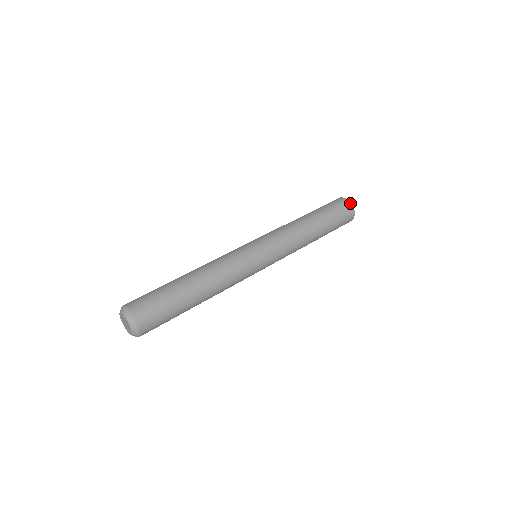
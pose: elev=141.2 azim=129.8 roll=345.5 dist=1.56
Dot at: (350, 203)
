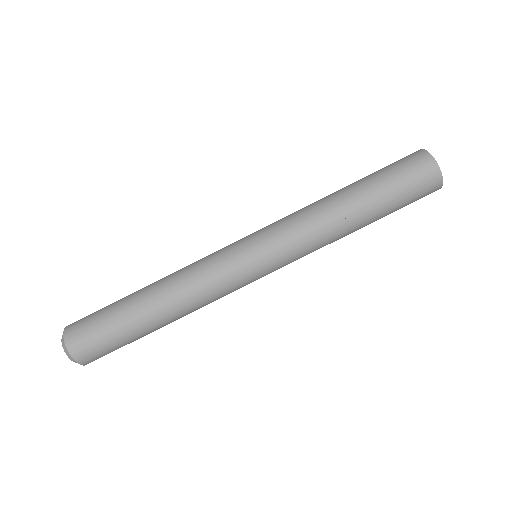
Dot at: (431, 157)
